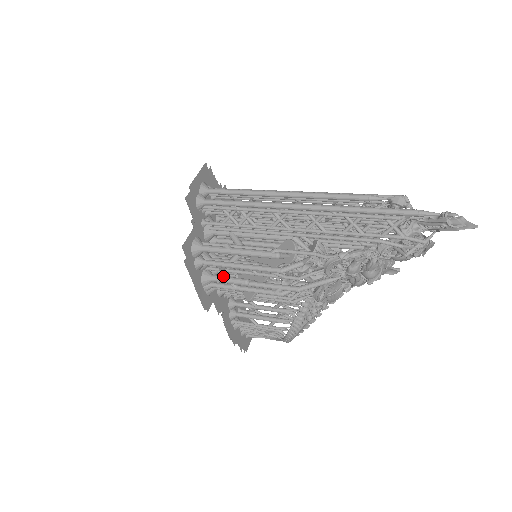
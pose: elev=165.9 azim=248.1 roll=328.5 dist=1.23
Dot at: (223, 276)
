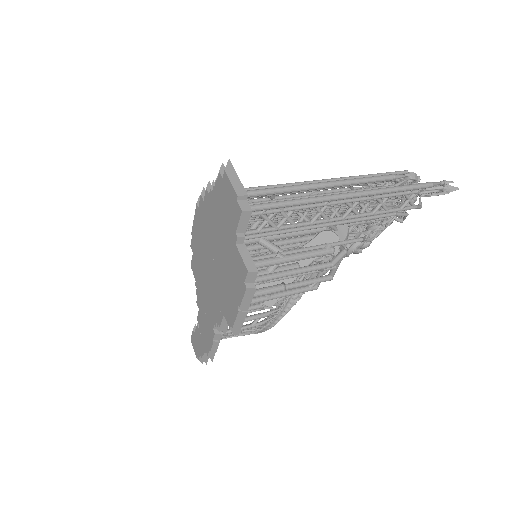
Dot at: (257, 289)
